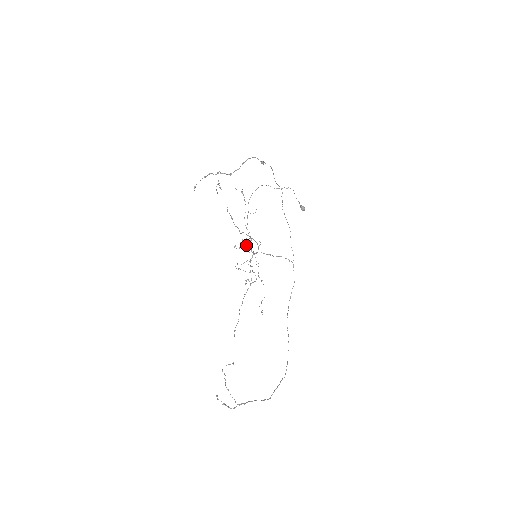
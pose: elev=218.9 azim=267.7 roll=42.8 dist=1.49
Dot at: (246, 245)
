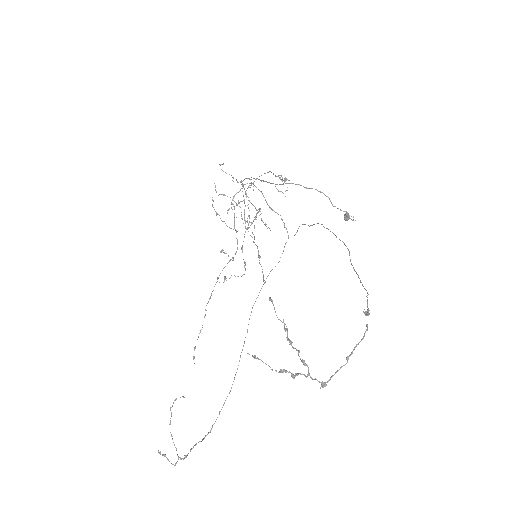
Dot at: (248, 227)
